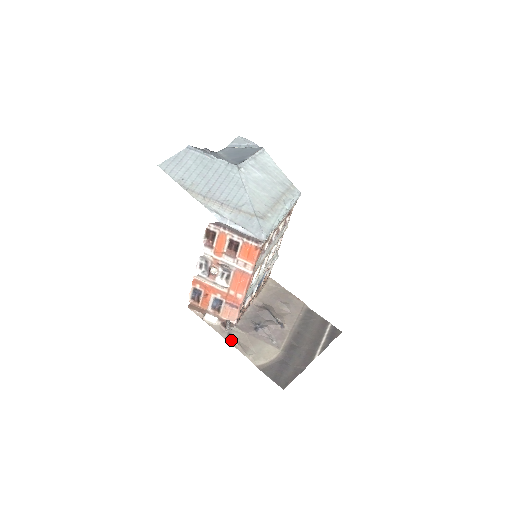
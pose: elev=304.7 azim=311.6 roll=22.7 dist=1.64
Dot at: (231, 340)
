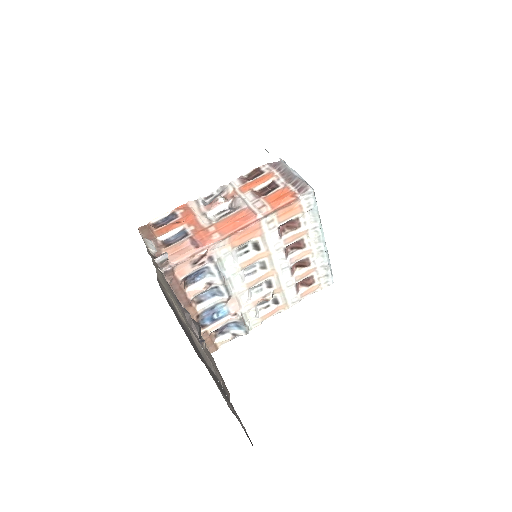
Dot at: occluded
